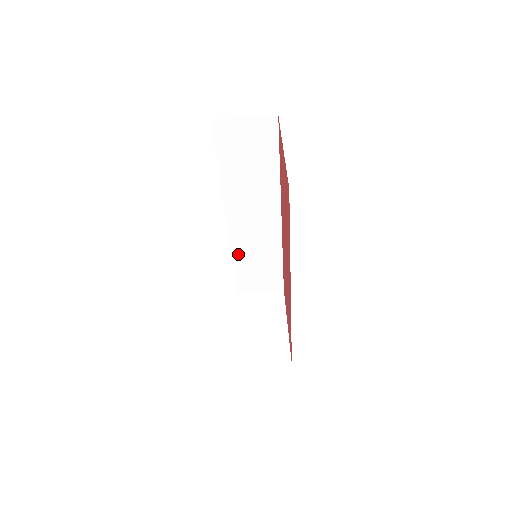
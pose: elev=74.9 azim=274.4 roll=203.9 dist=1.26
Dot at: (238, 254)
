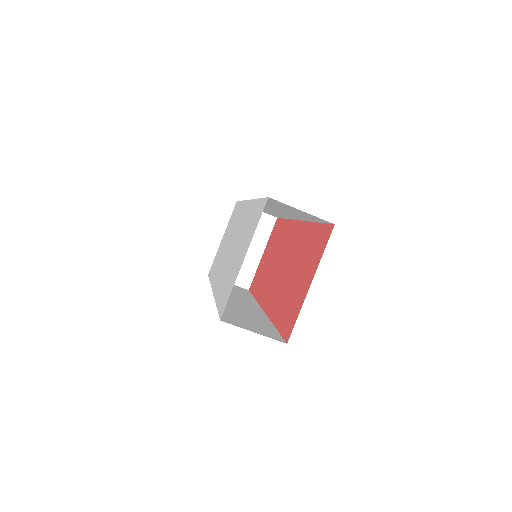
Dot at: occluded
